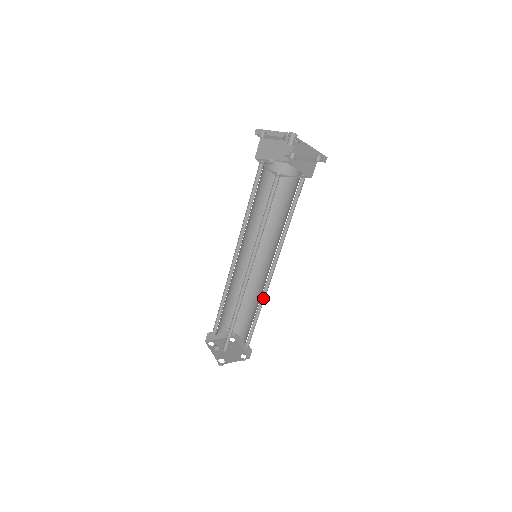
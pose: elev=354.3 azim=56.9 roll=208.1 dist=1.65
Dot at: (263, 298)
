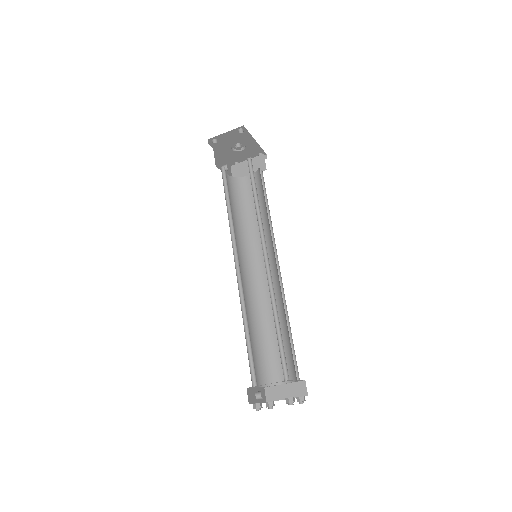
Dot at: occluded
